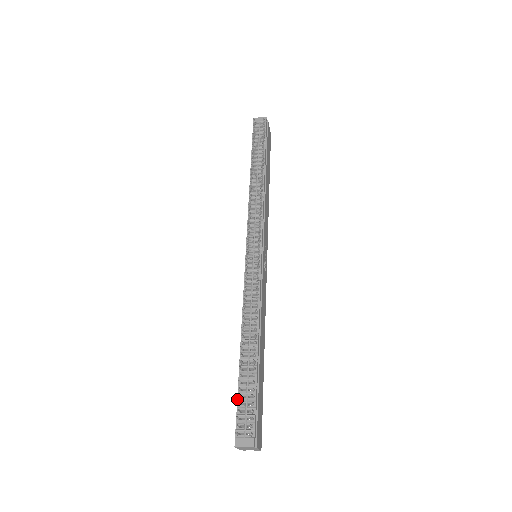
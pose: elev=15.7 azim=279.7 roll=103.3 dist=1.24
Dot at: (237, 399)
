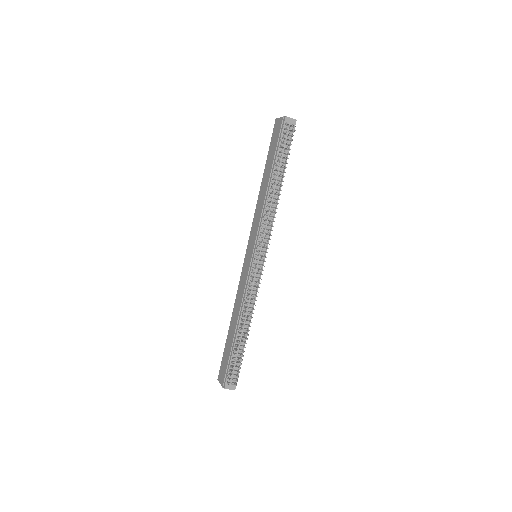
Dot at: (228, 361)
